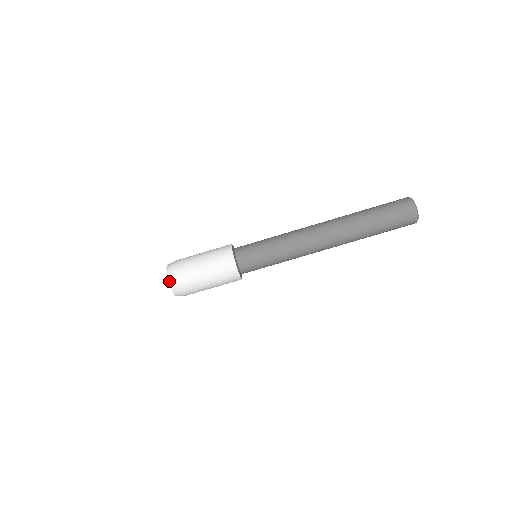
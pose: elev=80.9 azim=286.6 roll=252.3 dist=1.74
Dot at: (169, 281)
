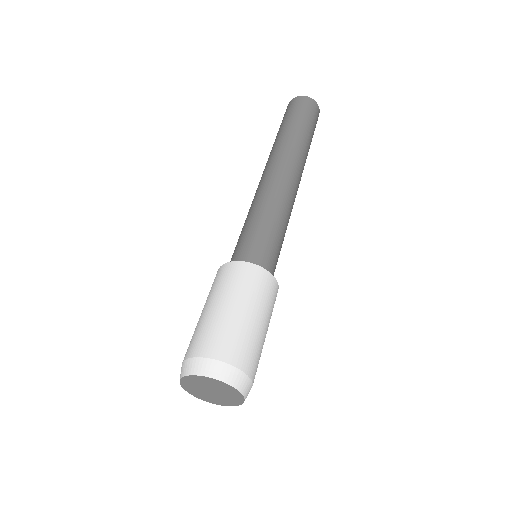
Dot at: (229, 383)
